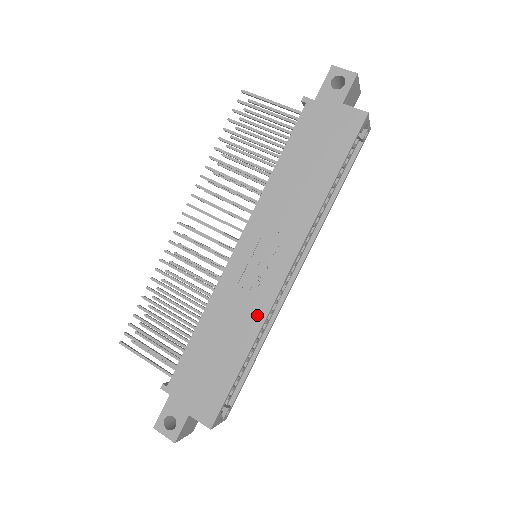
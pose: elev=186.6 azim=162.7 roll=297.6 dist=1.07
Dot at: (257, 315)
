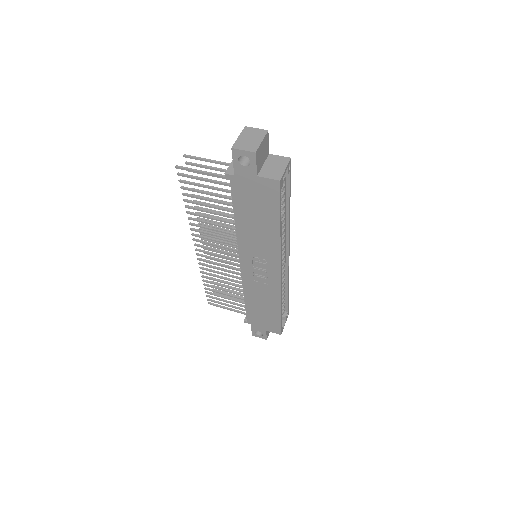
Dot at: (275, 293)
